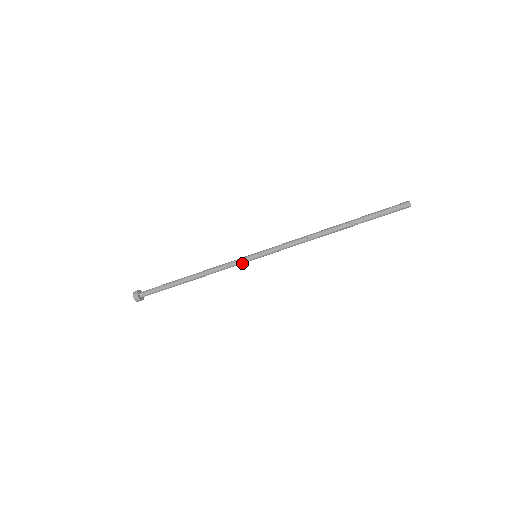
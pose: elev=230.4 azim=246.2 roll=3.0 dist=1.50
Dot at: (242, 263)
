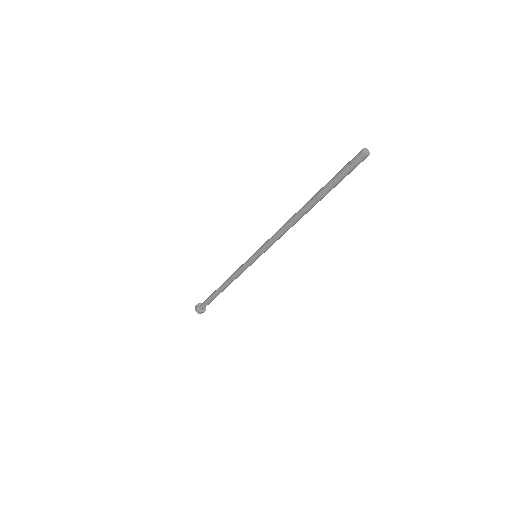
Dot at: occluded
